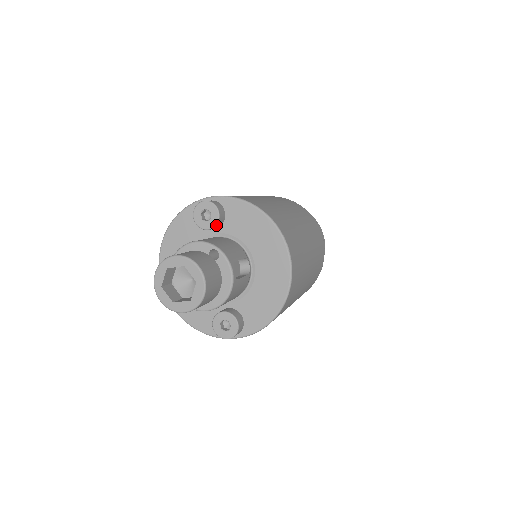
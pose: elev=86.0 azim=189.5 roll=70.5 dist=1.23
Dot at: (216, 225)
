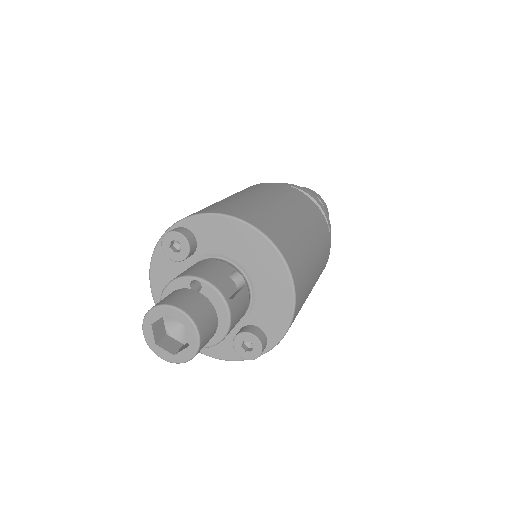
Dot at: (189, 252)
